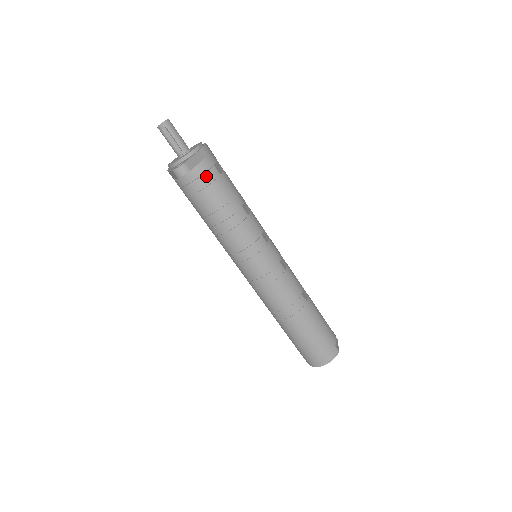
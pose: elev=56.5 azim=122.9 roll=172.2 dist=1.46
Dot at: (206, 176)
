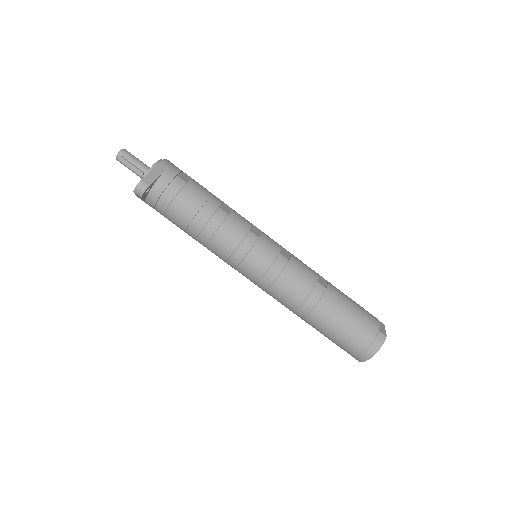
Dot at: (170, 188)
